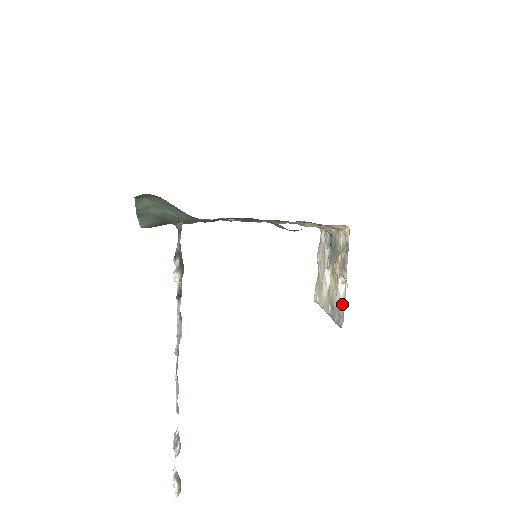
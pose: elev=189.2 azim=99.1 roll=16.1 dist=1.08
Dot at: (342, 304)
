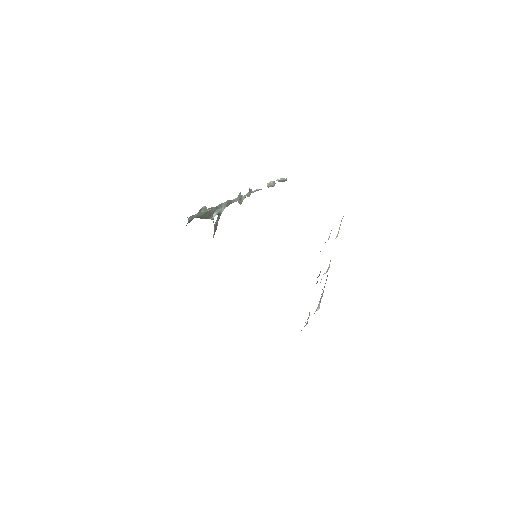
Dot at: (318, 305)
